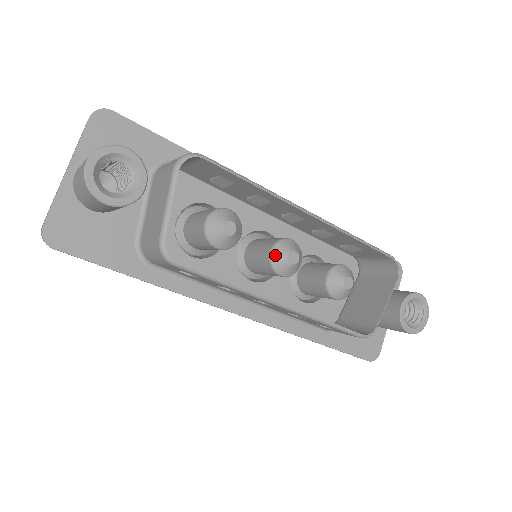
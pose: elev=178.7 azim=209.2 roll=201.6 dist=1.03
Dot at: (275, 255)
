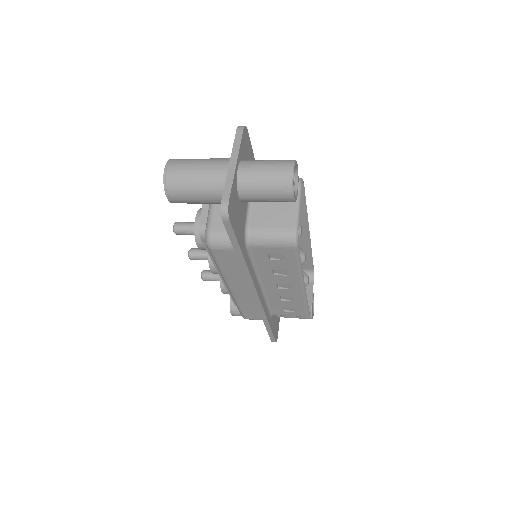
Dot at: occluded
